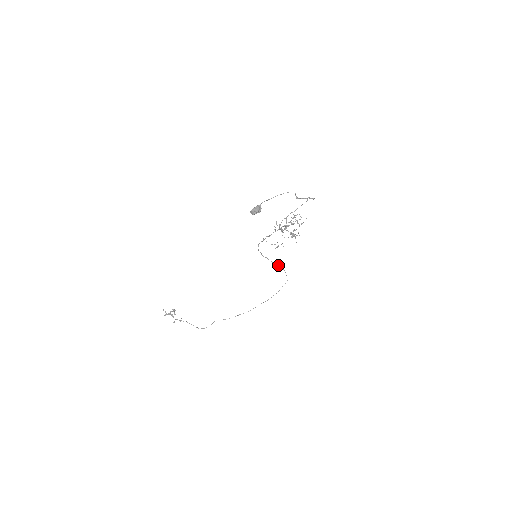
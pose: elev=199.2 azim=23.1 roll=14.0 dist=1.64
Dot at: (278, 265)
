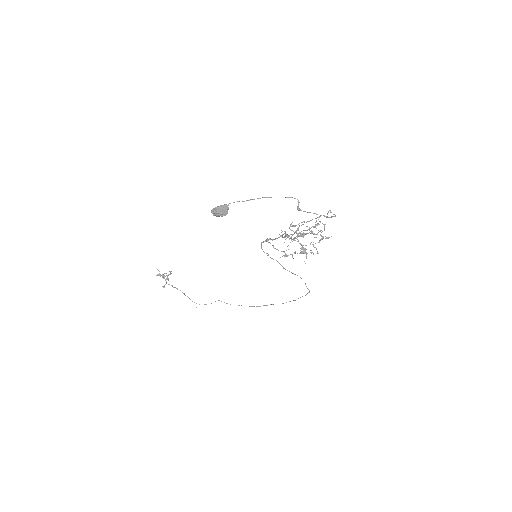
Dot at: (293, 273)
